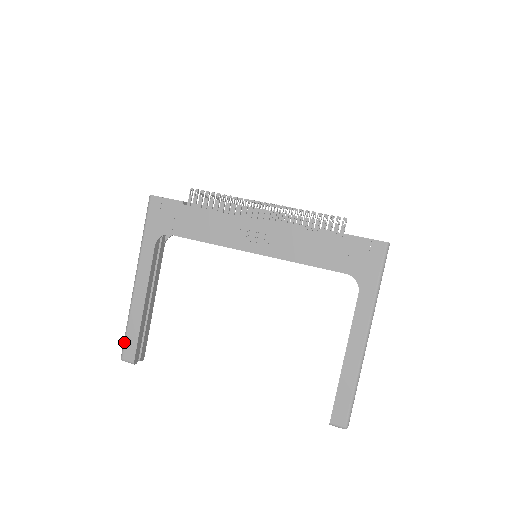
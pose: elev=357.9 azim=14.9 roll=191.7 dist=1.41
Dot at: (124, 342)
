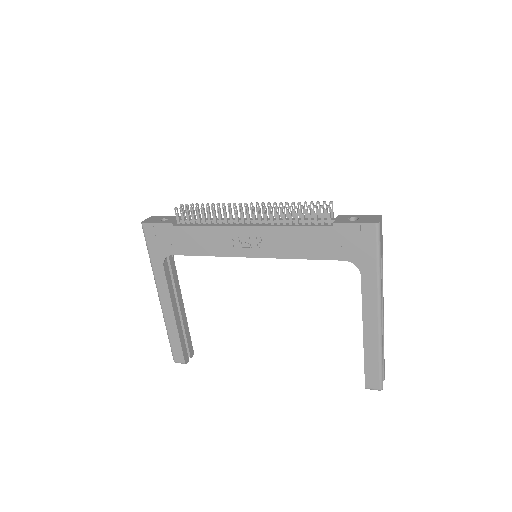
Dot at: (171, 349)
